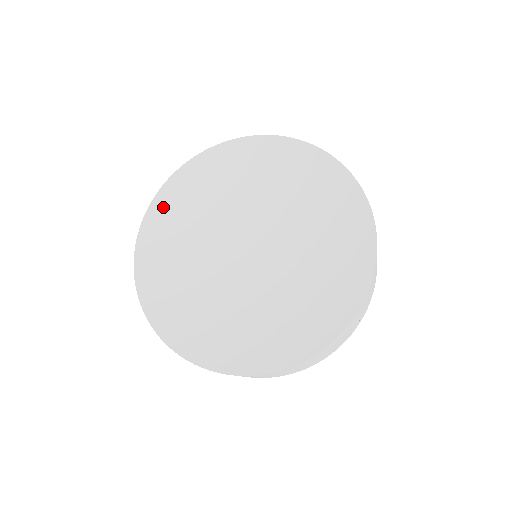
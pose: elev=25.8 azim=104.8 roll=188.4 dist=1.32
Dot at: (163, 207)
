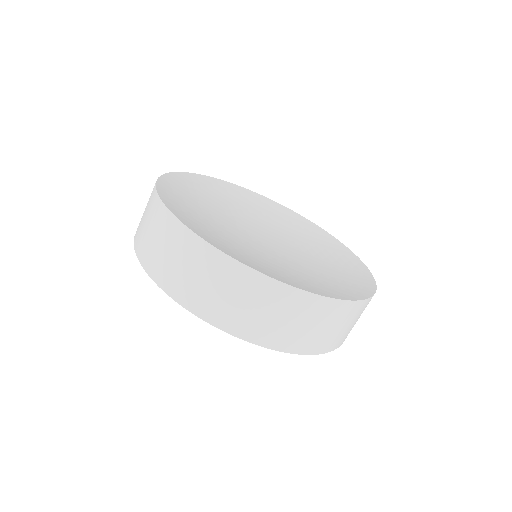
Dot at: (197, 181)
